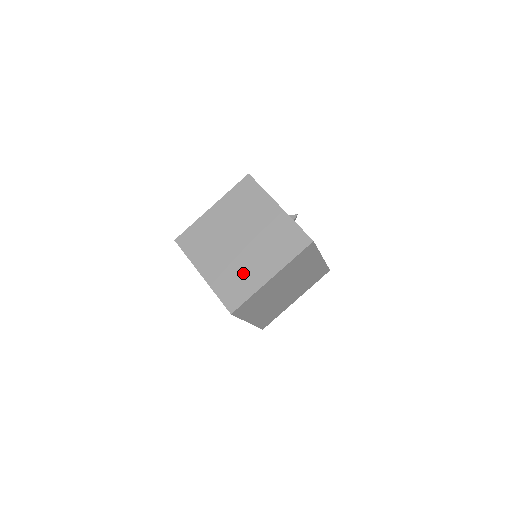
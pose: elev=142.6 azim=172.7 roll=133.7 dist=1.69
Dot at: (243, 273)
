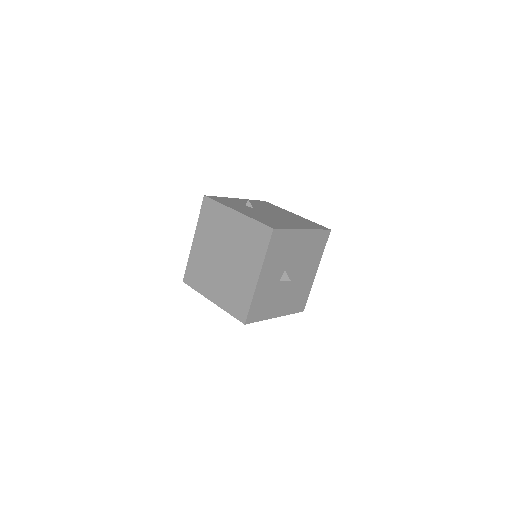
Dot at: (206, 275)
